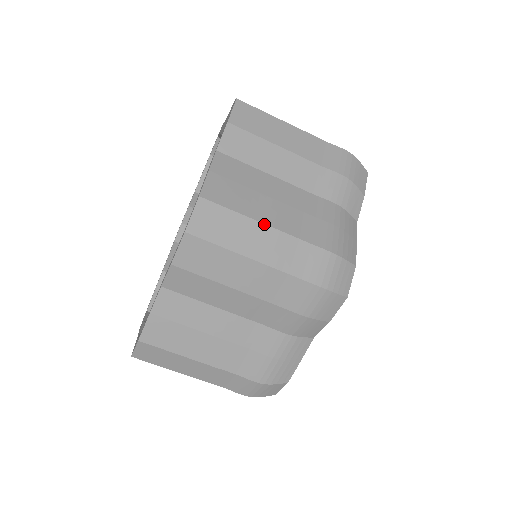
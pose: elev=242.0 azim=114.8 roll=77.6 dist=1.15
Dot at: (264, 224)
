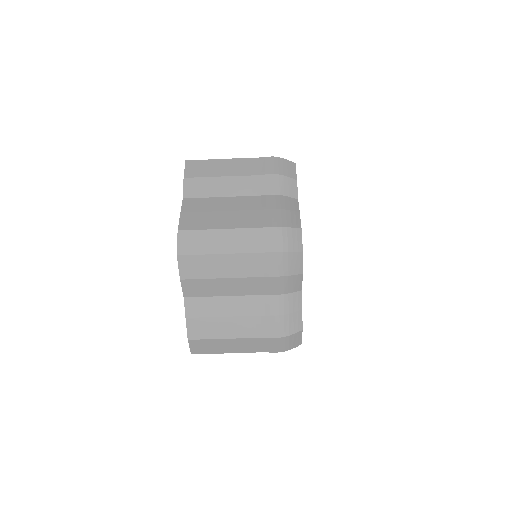
Dot at: (225, 229)
